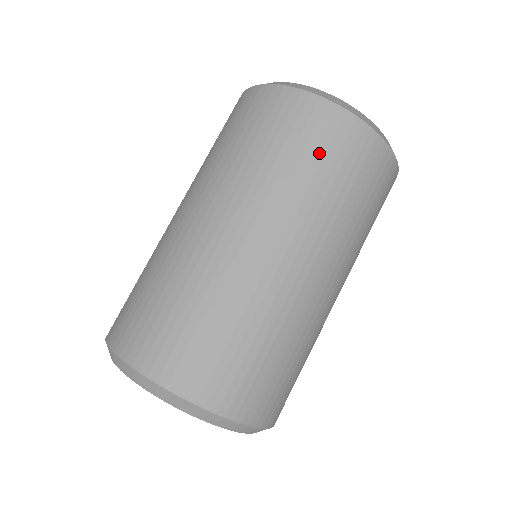
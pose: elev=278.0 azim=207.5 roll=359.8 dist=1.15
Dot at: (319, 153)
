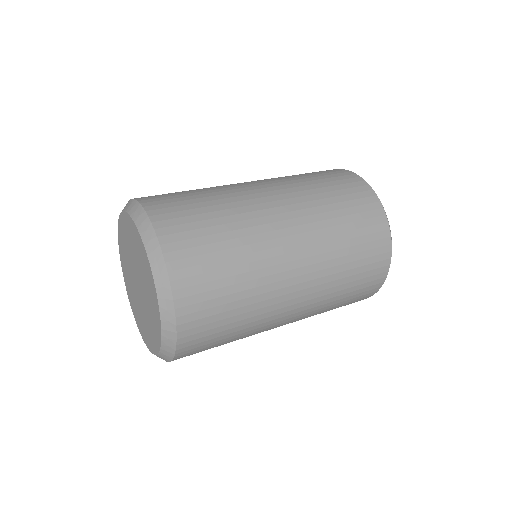
Dot at: (333, 183)
